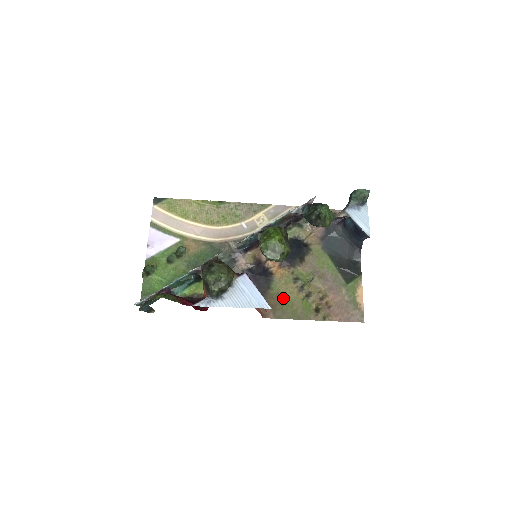
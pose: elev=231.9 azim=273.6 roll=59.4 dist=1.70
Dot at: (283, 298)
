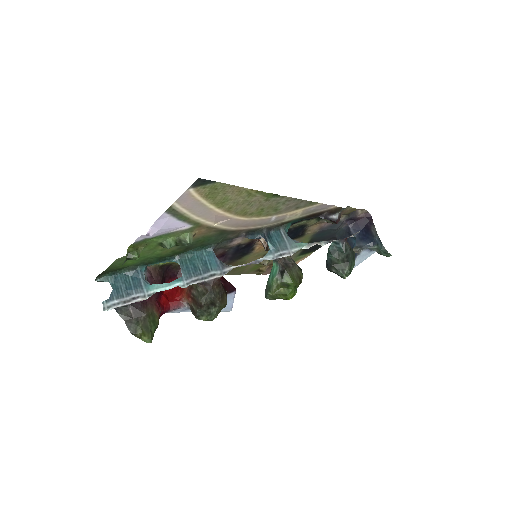
Dot at: occluded
